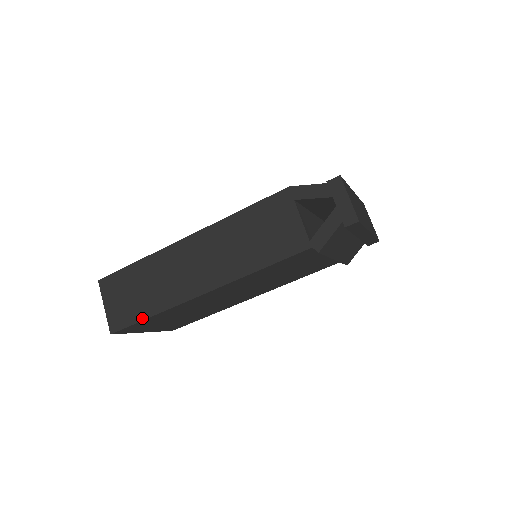
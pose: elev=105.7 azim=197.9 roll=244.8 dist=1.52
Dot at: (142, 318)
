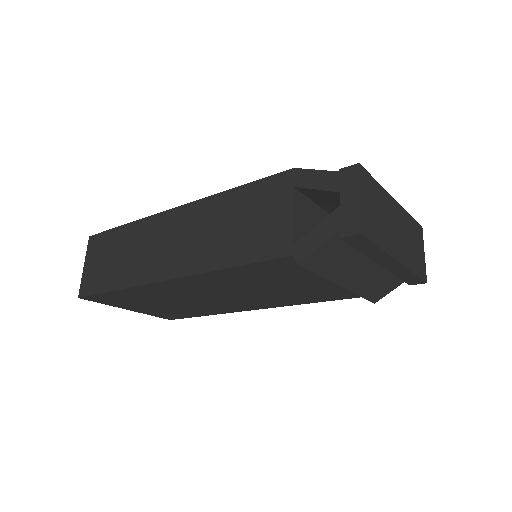
Dot at: (107, 289)
